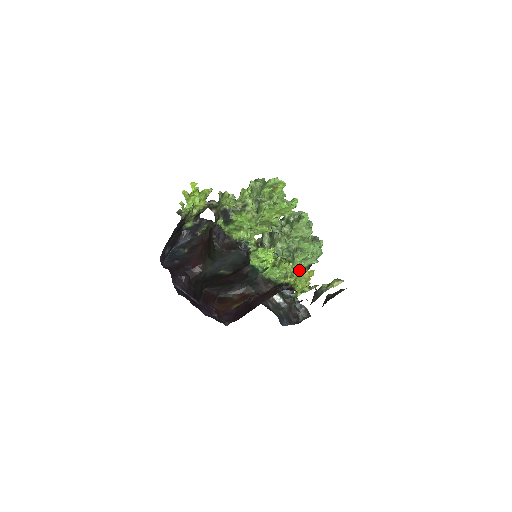
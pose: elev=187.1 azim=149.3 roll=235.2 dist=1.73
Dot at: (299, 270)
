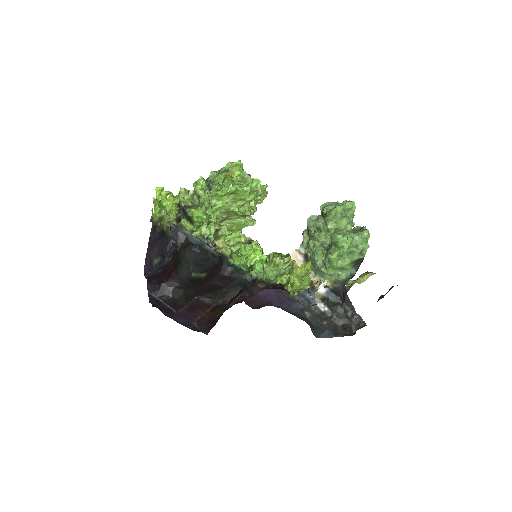
Dot at: (344, 270)
